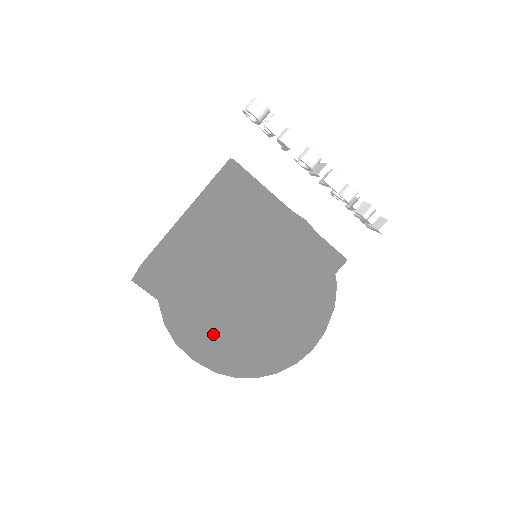
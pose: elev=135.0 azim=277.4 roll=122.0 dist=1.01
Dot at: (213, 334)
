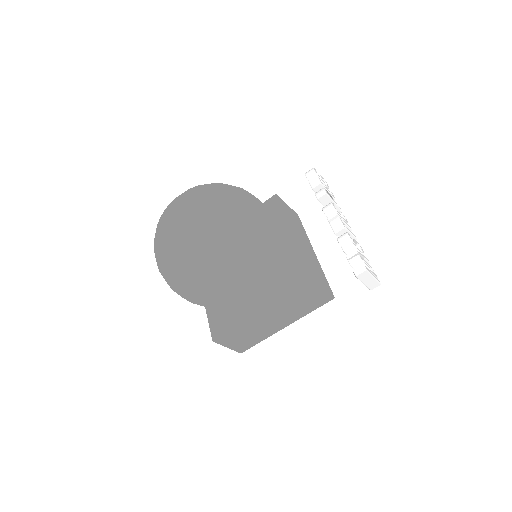
Dot at: (158, 226)
